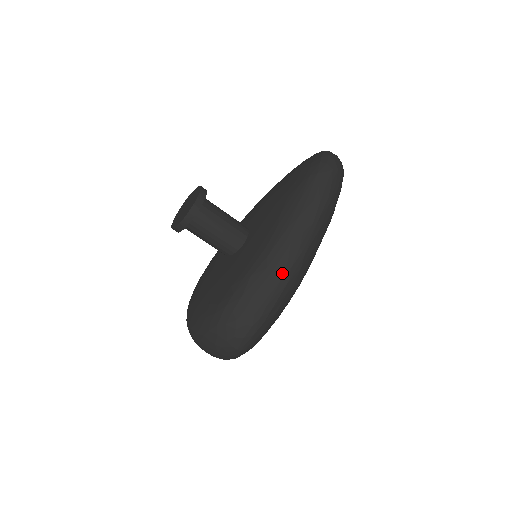
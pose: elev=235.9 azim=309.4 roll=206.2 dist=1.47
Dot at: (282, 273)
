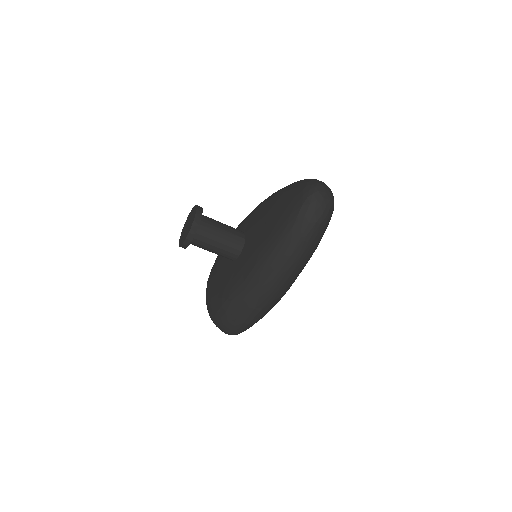
Dot at: (254, 306)
